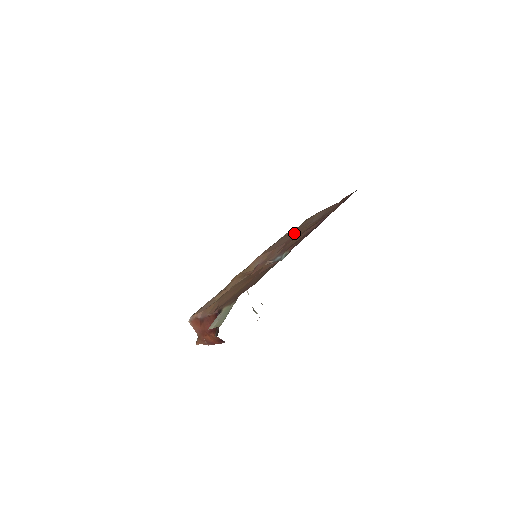
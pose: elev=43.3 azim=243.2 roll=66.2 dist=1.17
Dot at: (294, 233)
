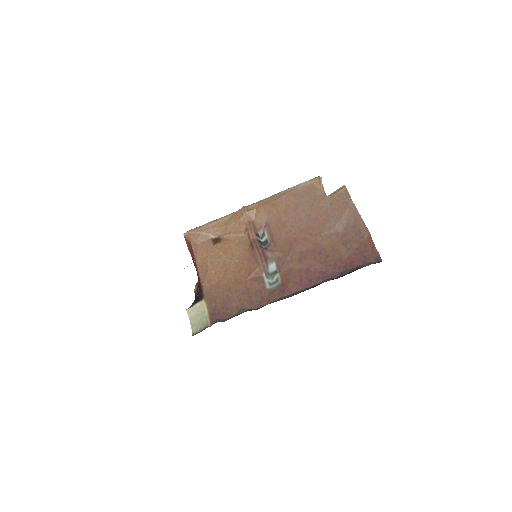
Dot at: (312, 223)
